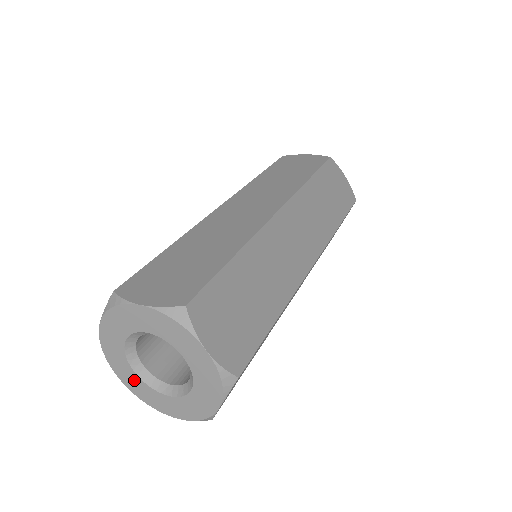
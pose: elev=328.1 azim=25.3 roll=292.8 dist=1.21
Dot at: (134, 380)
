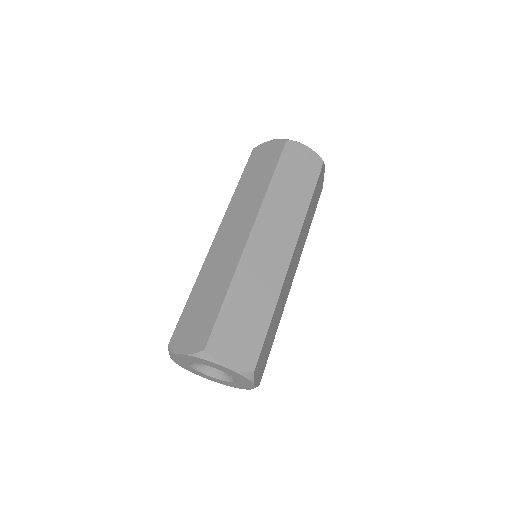
Dot at: (208, 377)
